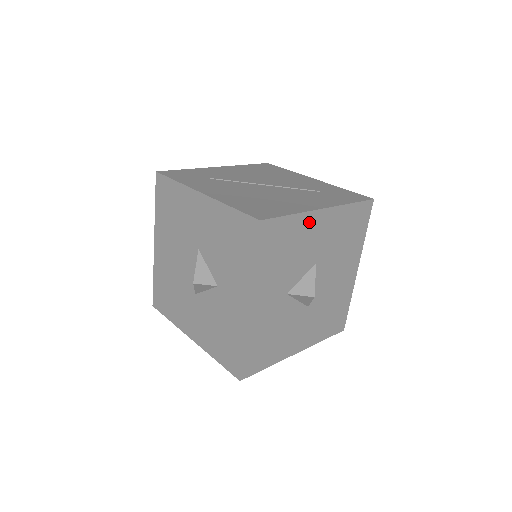
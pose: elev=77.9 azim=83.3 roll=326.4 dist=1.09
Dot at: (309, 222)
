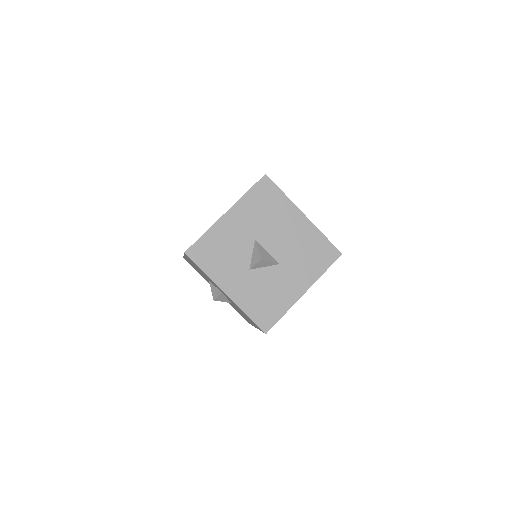
Dot at: (222, 227)
